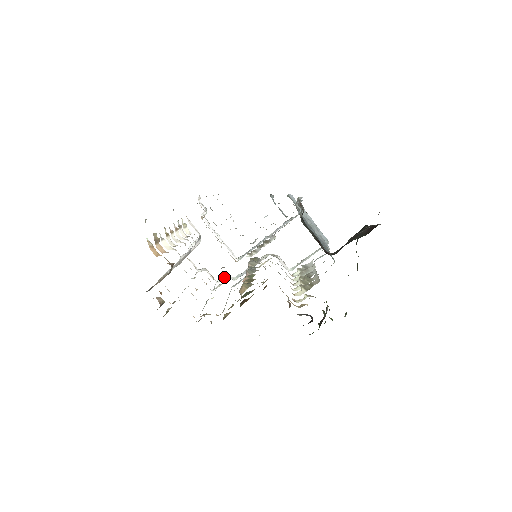
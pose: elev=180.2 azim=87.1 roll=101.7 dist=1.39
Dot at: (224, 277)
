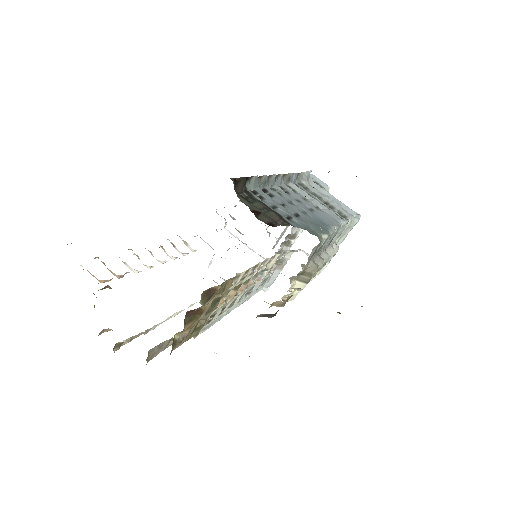
Dot at: occluded
